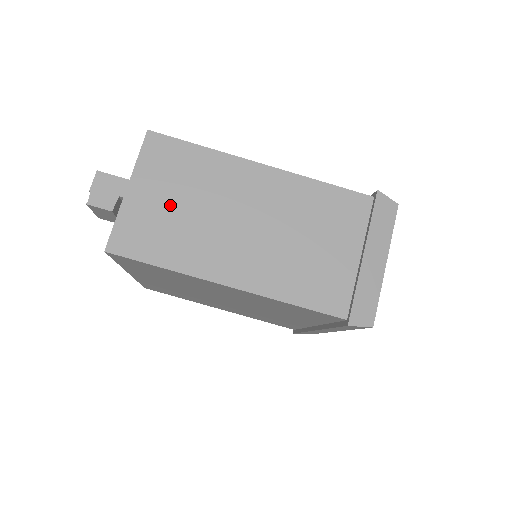
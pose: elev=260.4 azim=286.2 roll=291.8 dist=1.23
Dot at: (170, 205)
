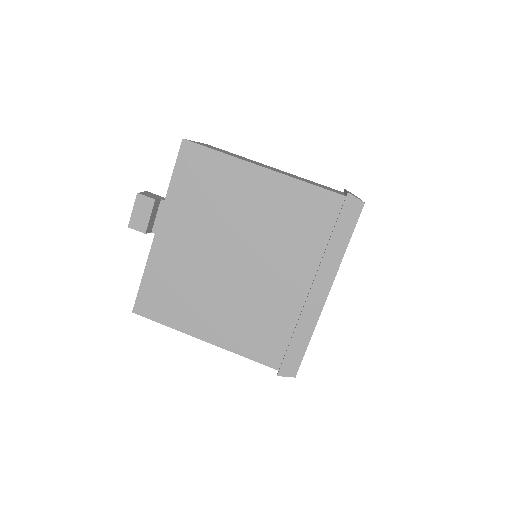
Dot at: (223, 151)
